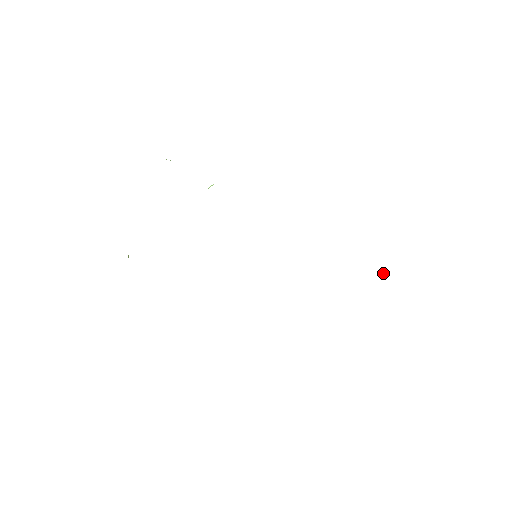
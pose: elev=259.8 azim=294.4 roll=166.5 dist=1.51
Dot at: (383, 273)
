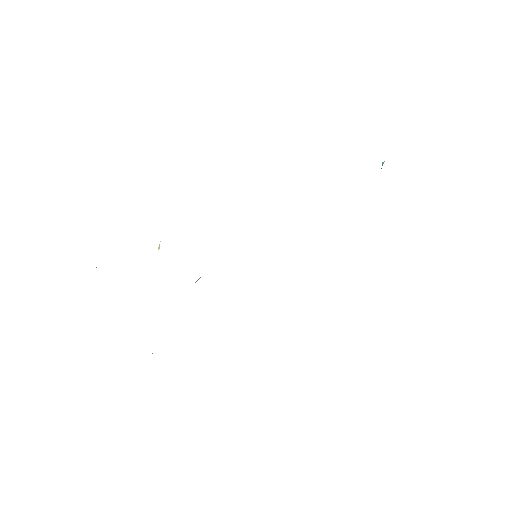
Dot at: (383, 163)
